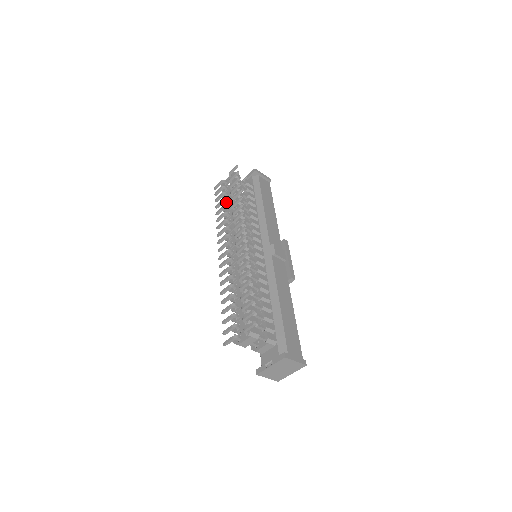
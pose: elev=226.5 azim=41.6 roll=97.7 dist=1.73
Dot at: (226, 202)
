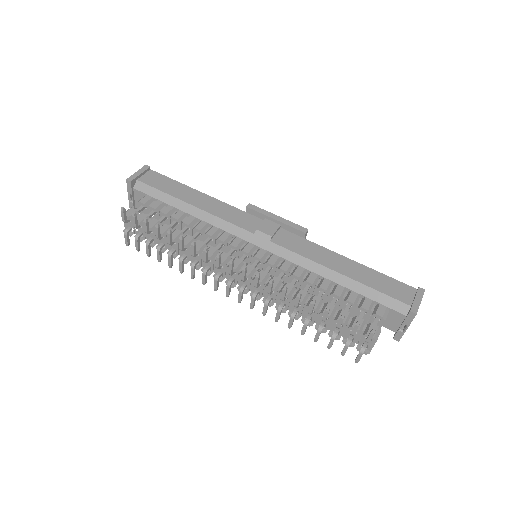
Dot at: (162, 248)
